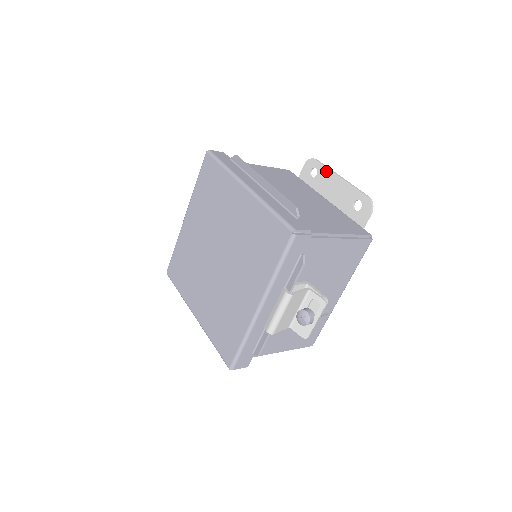
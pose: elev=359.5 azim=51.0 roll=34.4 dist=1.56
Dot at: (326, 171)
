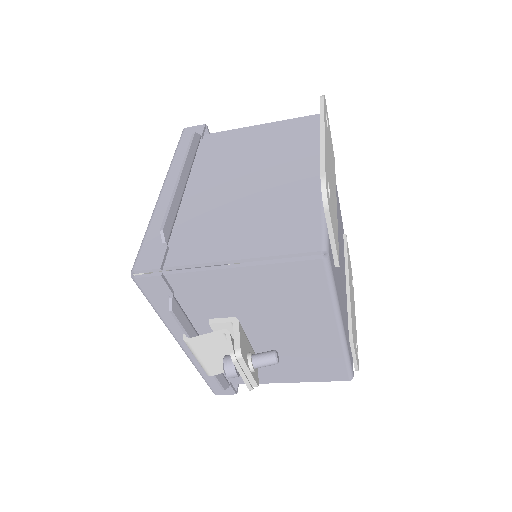
Dot at: occluded
